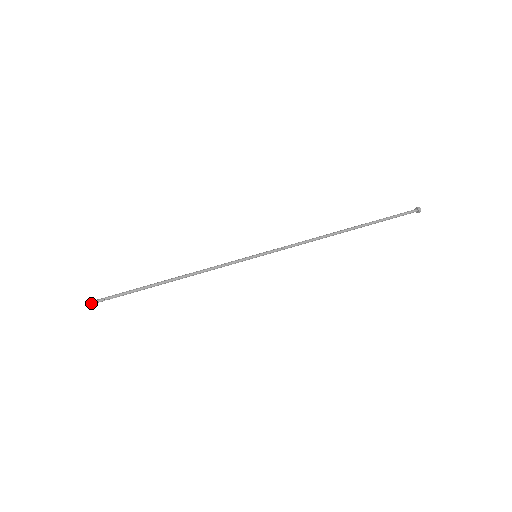
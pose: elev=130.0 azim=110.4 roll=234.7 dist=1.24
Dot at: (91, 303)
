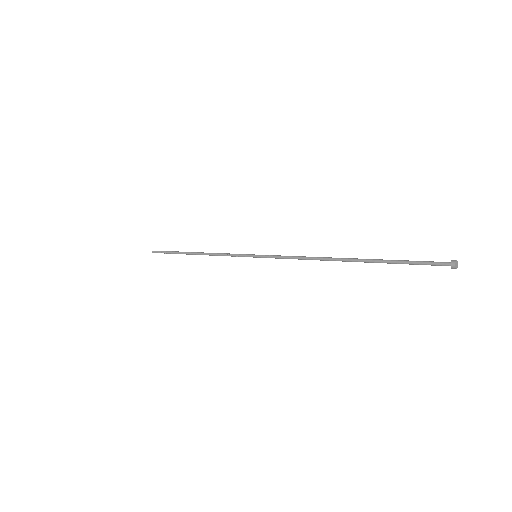
Dot at: (155, 252)
